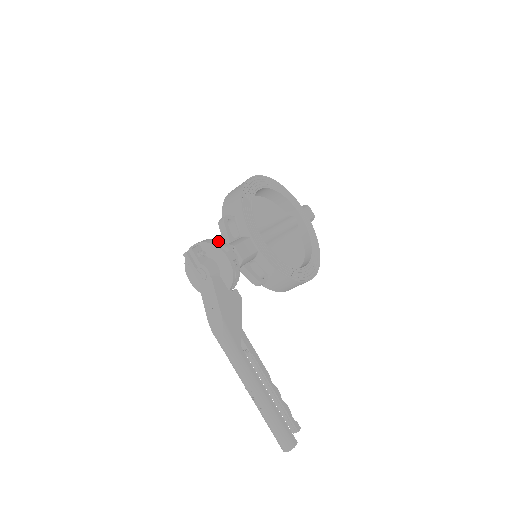
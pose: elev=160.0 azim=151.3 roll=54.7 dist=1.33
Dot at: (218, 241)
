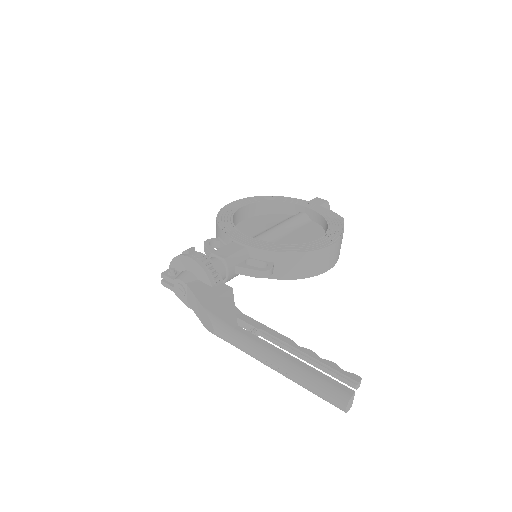
Dot at: occluded
